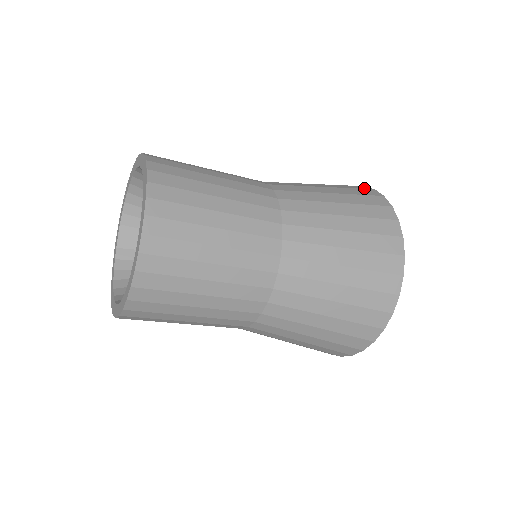
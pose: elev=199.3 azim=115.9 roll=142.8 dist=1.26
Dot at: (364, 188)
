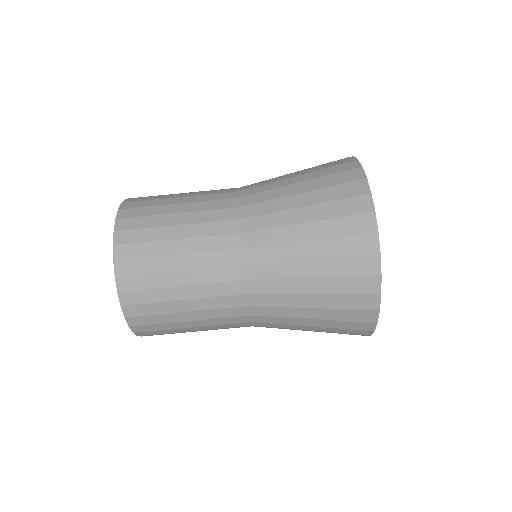
Dot at: (342, 159)
